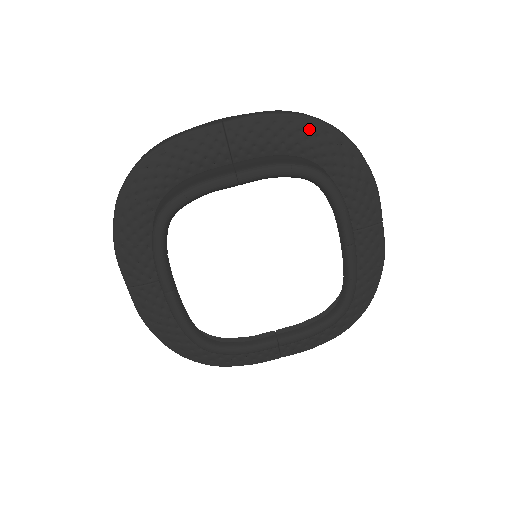
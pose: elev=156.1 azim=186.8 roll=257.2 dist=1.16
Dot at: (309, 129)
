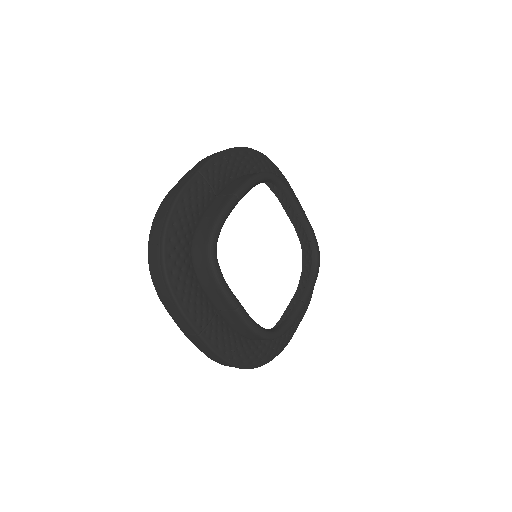
Dot at: occluded
